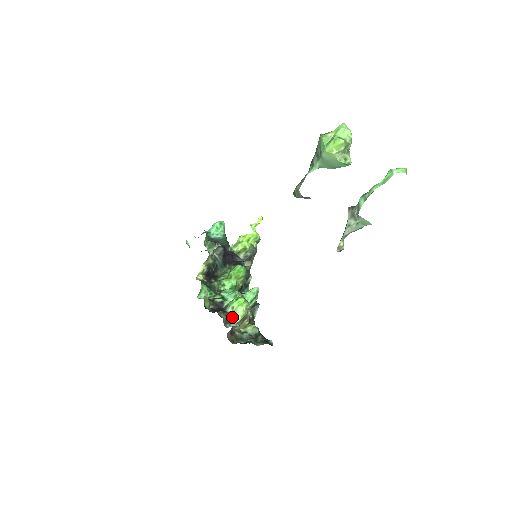
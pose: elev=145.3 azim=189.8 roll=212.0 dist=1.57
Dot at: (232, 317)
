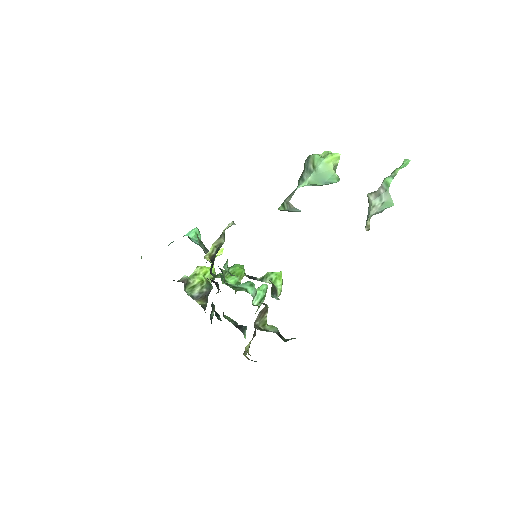
Dot at: (274, 287)
